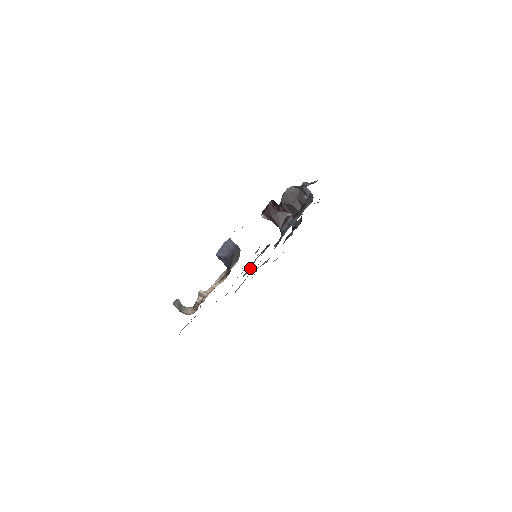
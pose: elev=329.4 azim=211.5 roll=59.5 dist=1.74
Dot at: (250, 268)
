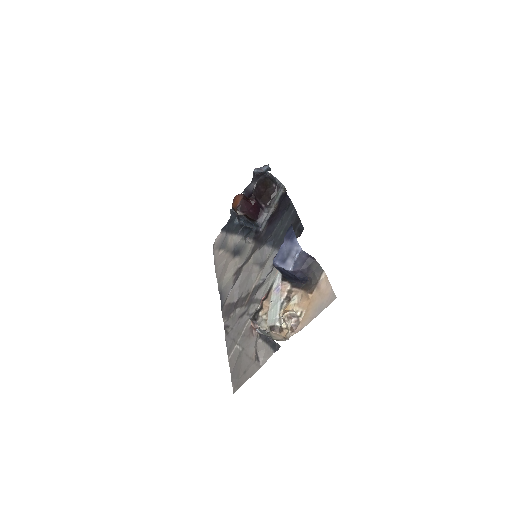
Dot at: (268, 270)
